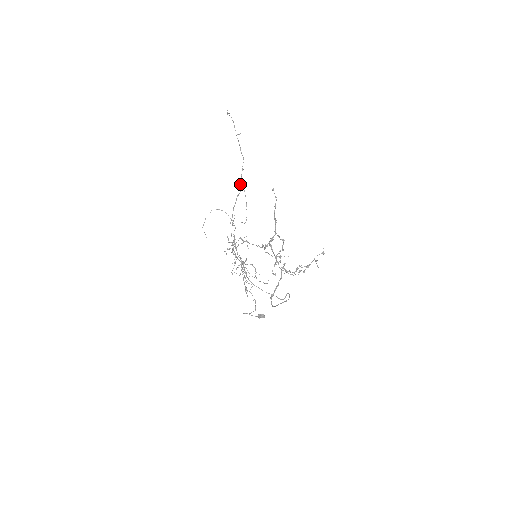
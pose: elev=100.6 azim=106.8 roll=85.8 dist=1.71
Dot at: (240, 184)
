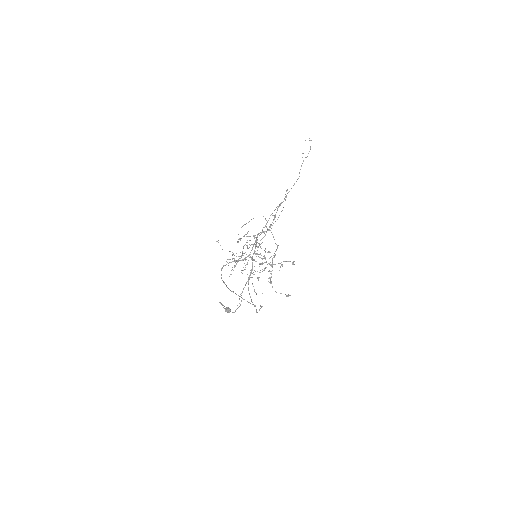
Dot at: occluded
